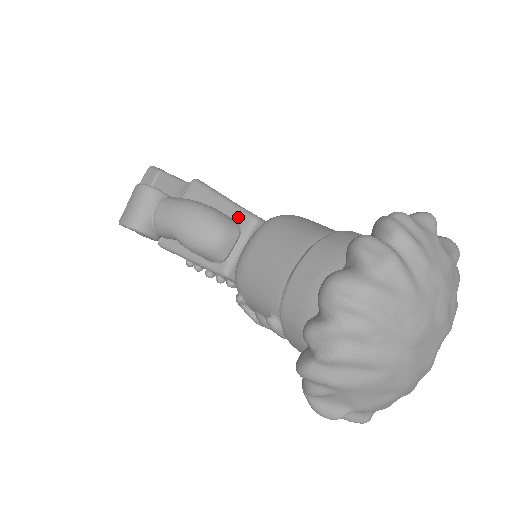
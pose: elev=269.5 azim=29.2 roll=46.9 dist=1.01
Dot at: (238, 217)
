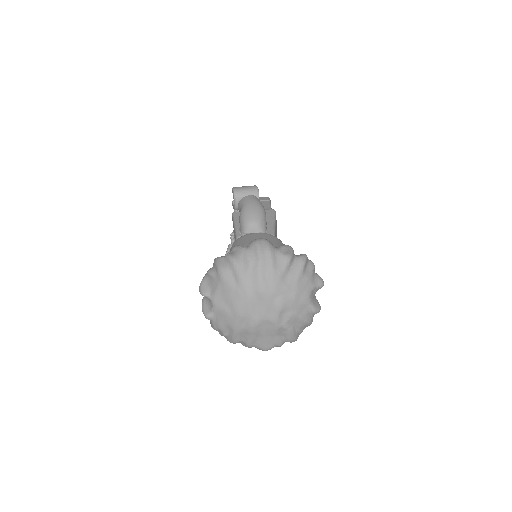
Dot at: (269, 230)
